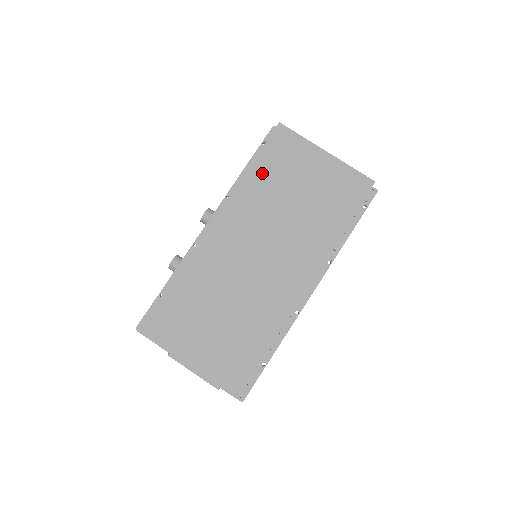
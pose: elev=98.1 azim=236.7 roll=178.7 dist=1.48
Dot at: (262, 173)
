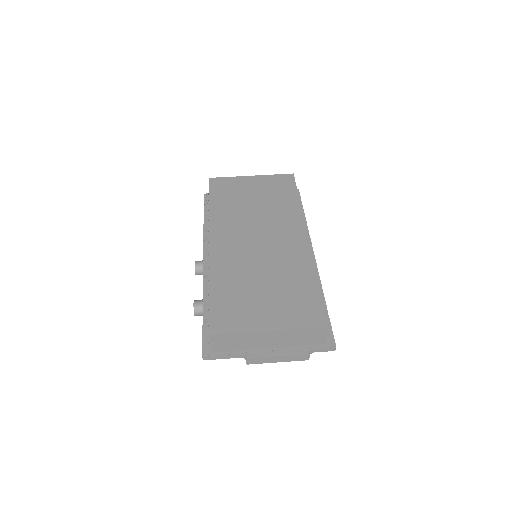
Dot at: (221, 203)
